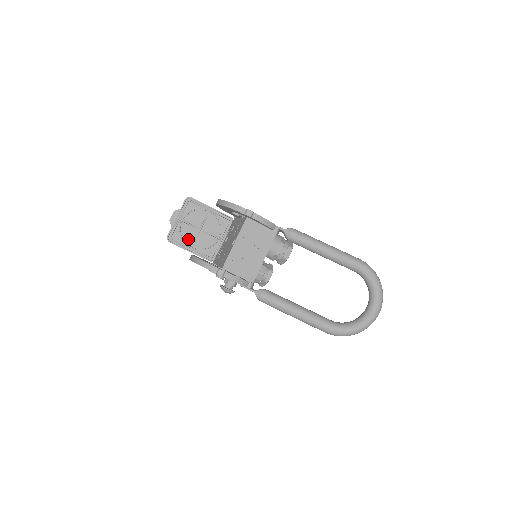
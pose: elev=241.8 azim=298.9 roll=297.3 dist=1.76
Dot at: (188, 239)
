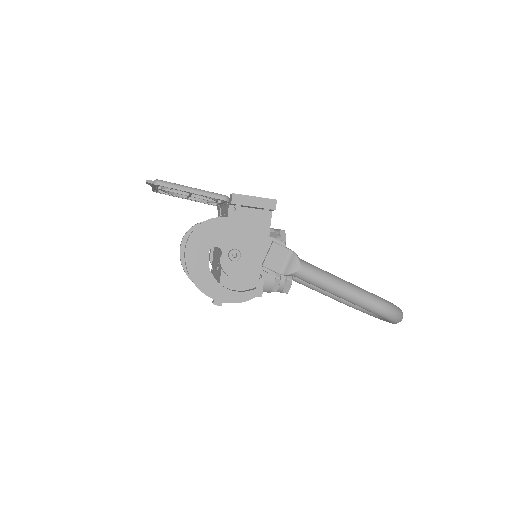
Dot at: occluded
